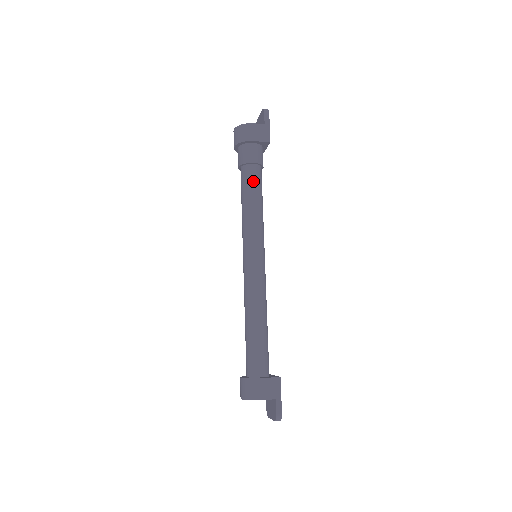
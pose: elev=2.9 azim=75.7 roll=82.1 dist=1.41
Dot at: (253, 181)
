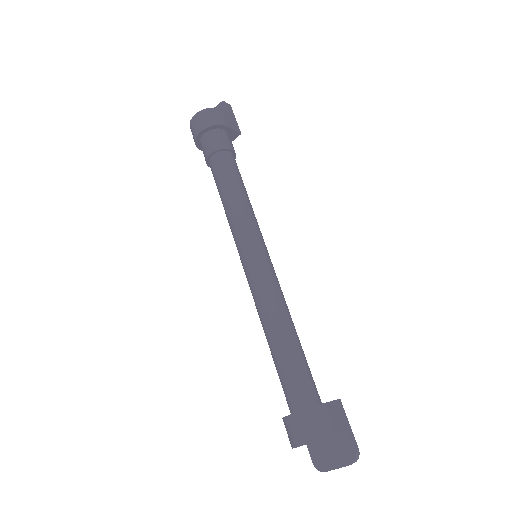
Dot at: (236, 169)
